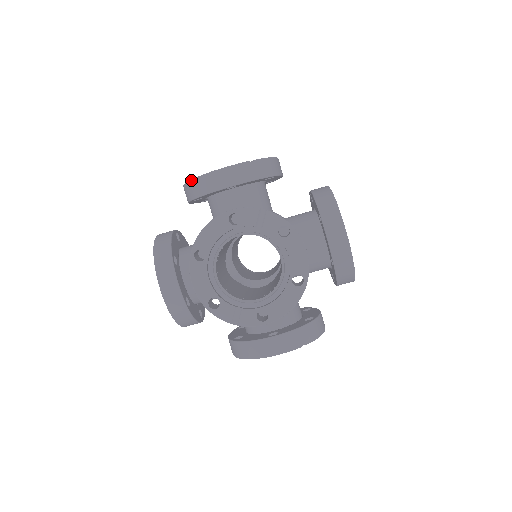
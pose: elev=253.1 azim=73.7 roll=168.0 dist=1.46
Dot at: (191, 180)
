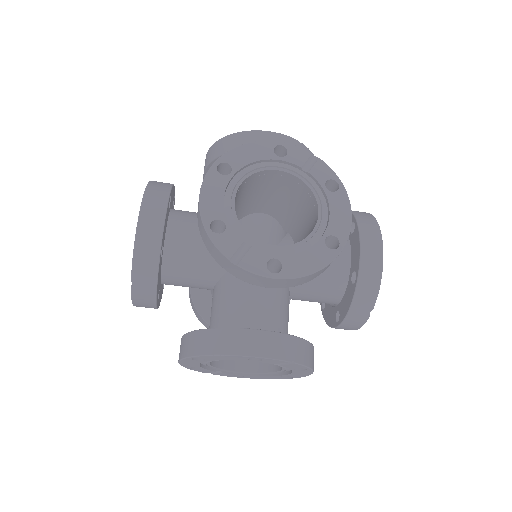
Dot at: (227, 136)
